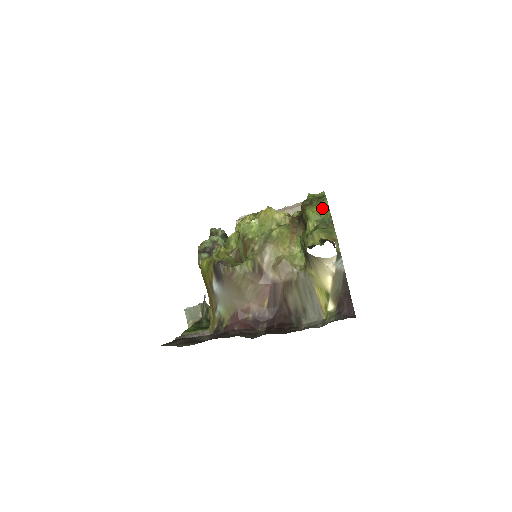
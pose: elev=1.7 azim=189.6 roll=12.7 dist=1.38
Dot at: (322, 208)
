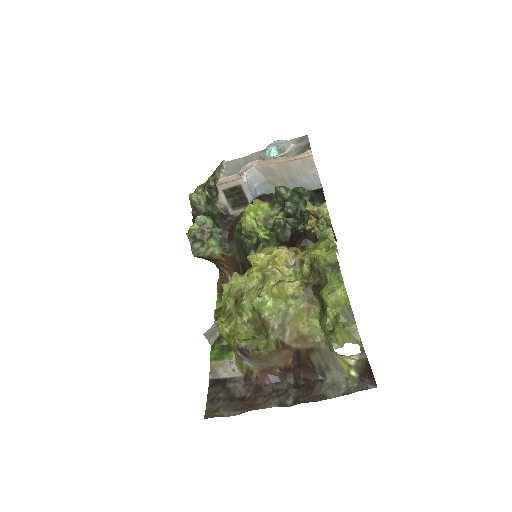
Dot at: (340, 296)
